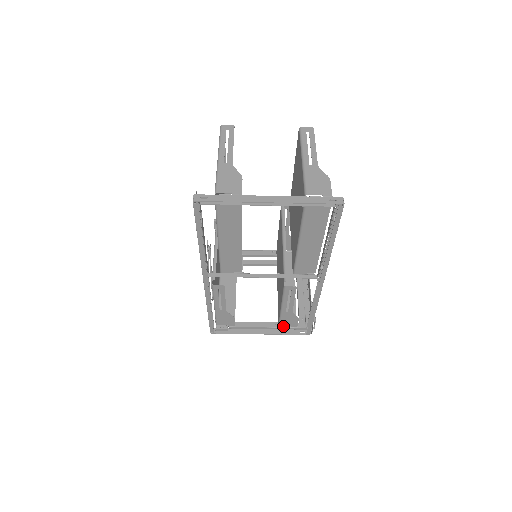
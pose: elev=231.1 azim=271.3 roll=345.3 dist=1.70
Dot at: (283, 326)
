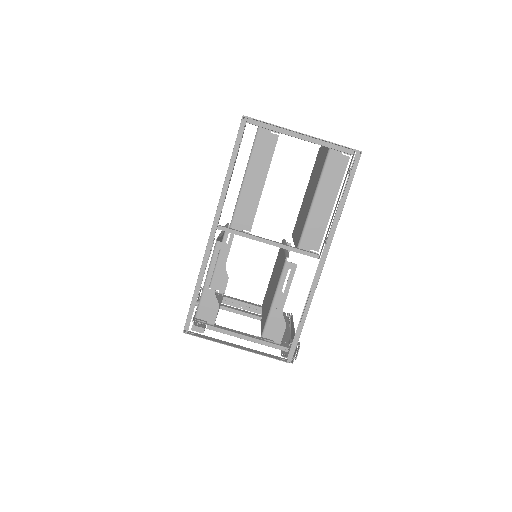
Dot at: (266, 339)
